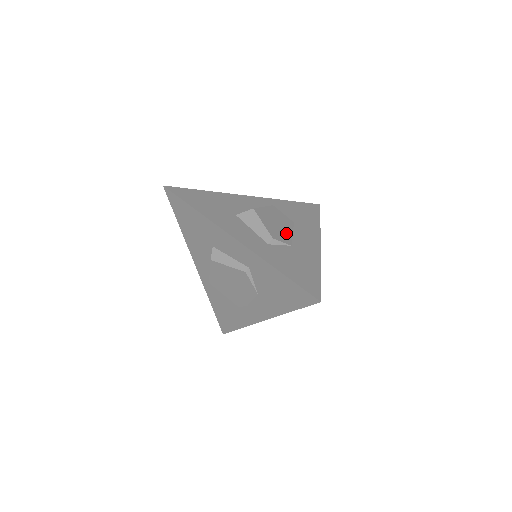
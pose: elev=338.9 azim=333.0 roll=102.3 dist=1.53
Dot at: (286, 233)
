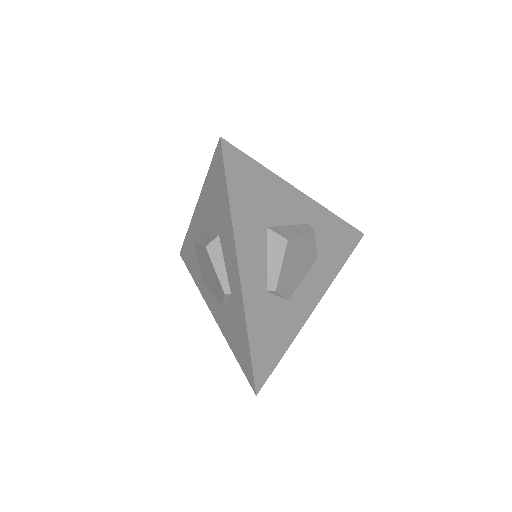
Dot at: (296, 279)
